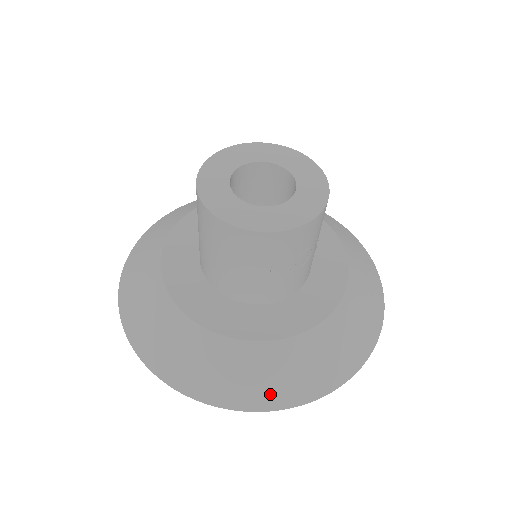
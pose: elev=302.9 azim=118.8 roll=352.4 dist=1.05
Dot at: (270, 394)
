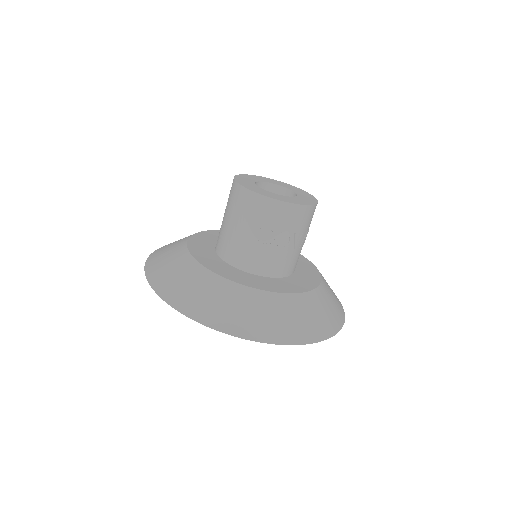
Dot at: (215, 315)
